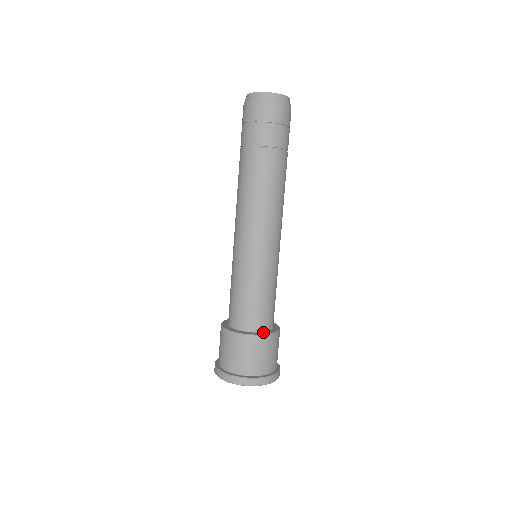
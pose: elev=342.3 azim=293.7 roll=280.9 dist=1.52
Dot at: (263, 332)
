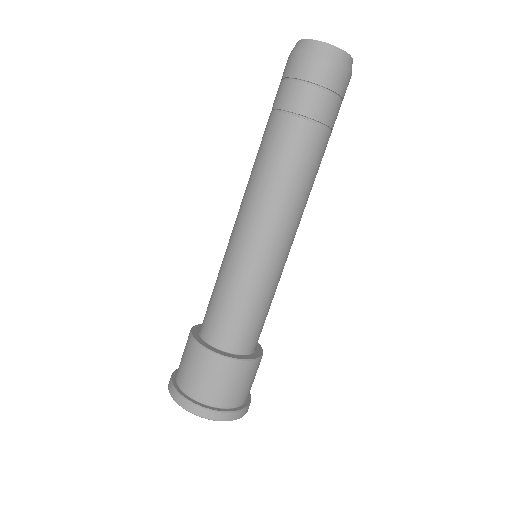
Dot at: (248, 355)
